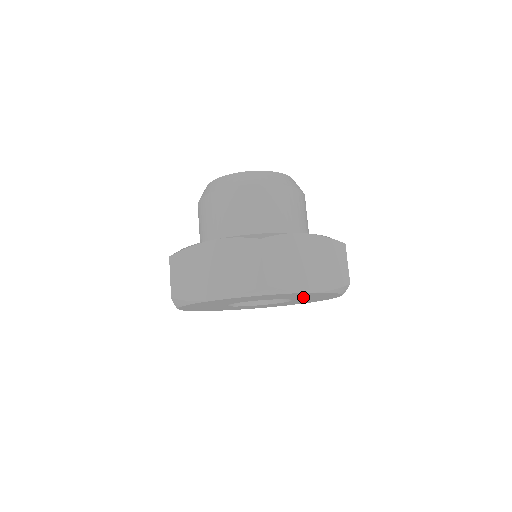
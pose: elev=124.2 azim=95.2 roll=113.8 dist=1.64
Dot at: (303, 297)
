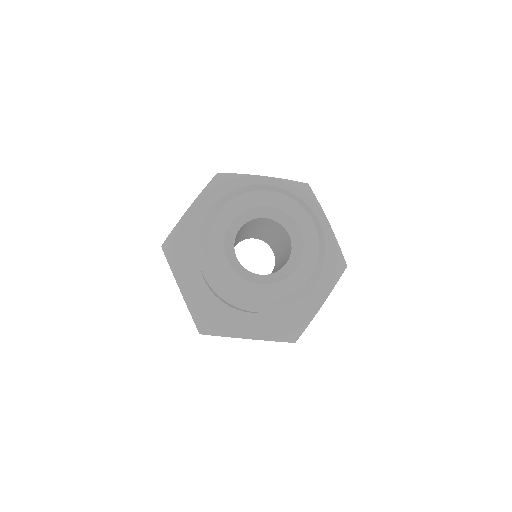
Dot at: occluded
